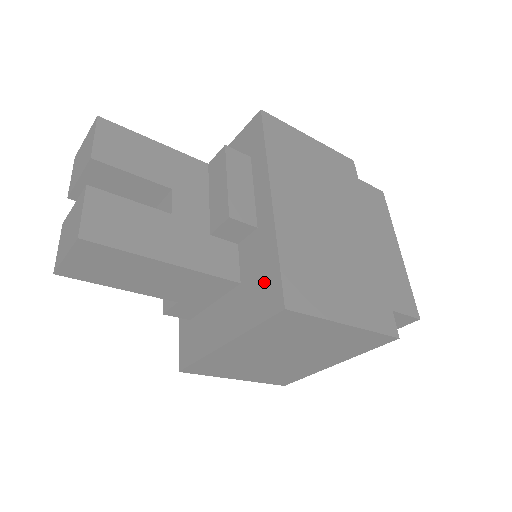
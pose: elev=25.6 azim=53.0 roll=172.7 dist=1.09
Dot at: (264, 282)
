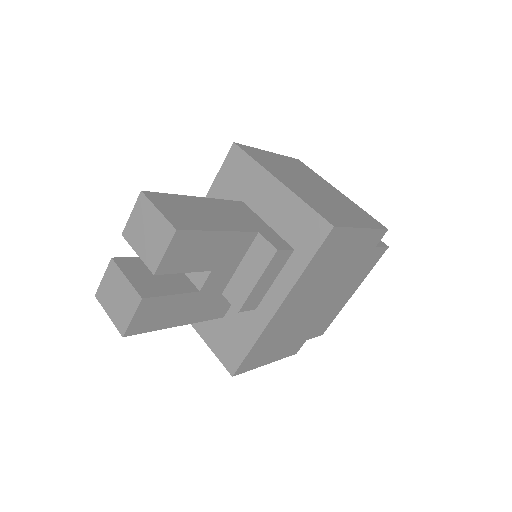
Dot at: (234, 345)
